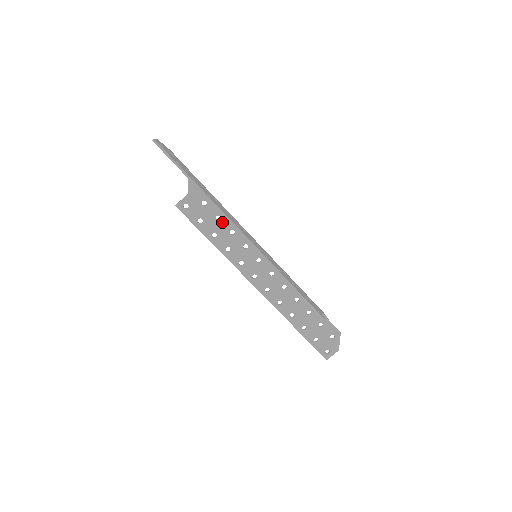
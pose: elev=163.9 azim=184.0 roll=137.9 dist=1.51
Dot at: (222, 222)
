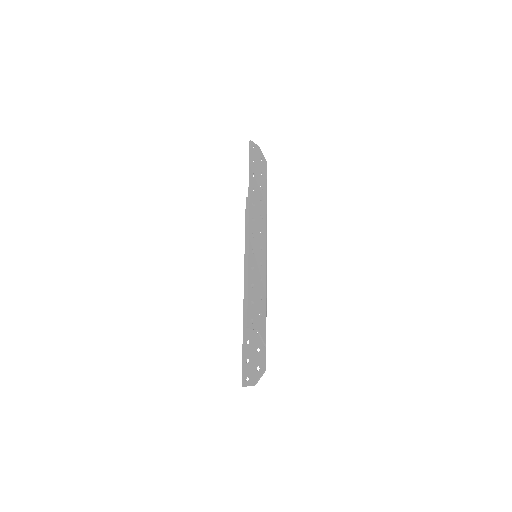
Dot at: occluded
